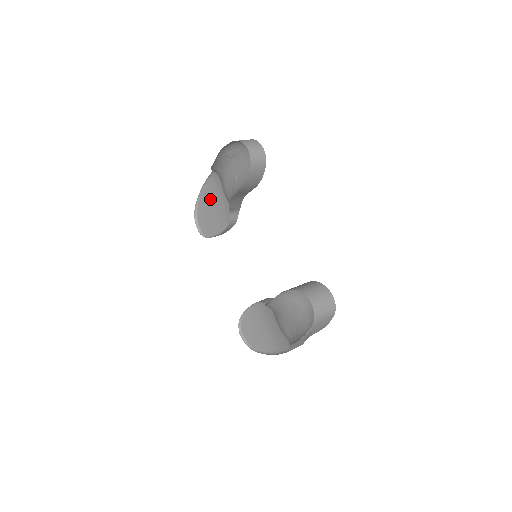
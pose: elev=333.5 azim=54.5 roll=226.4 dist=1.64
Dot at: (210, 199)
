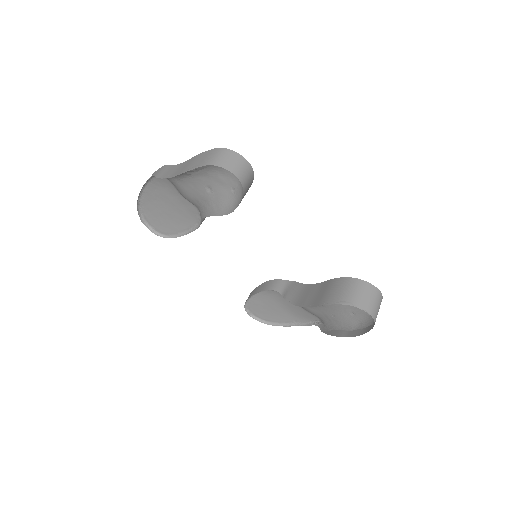
Dot at: (157, 199)
